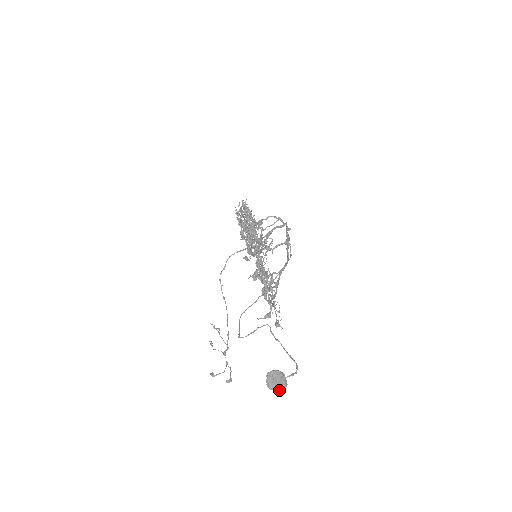
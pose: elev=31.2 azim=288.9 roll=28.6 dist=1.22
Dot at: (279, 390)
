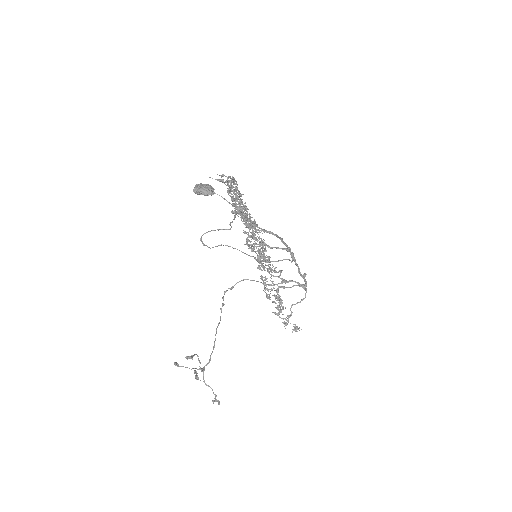
Dot at: (202, 191)
